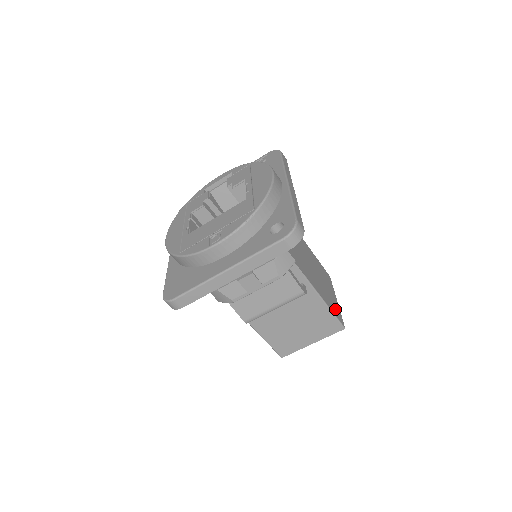
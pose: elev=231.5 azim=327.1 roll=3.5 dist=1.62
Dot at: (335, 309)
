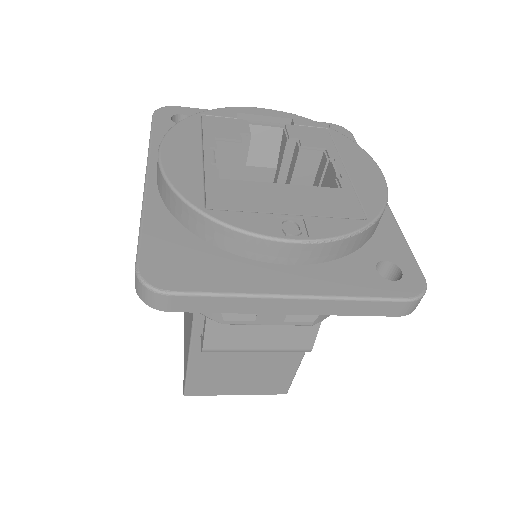
Dot at: occluded
